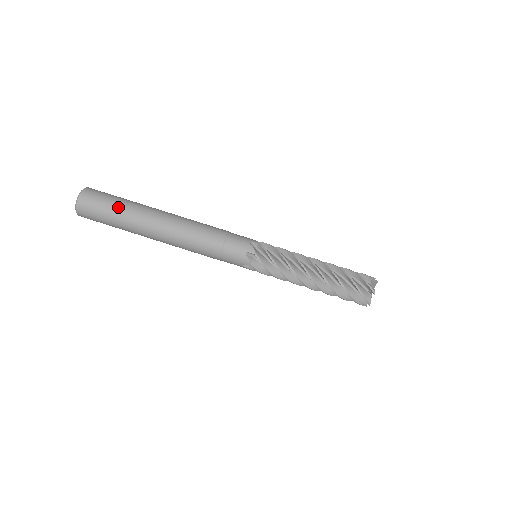
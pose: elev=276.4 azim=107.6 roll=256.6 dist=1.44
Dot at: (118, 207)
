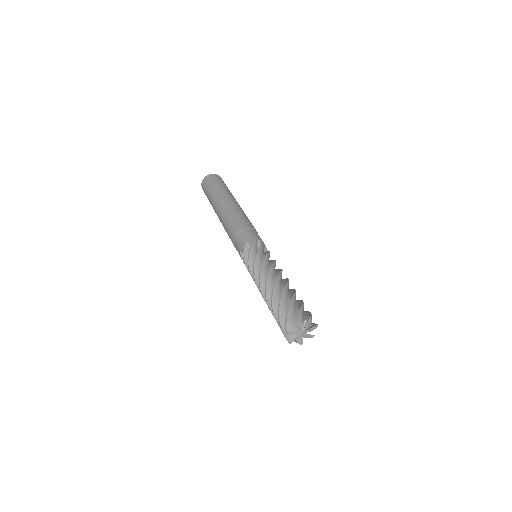
Dot at: (218, 186)
